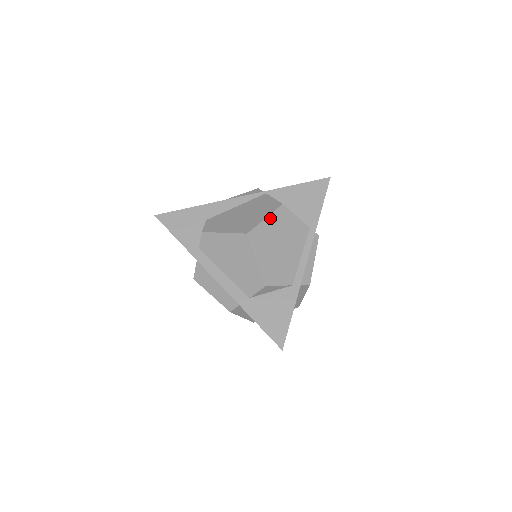
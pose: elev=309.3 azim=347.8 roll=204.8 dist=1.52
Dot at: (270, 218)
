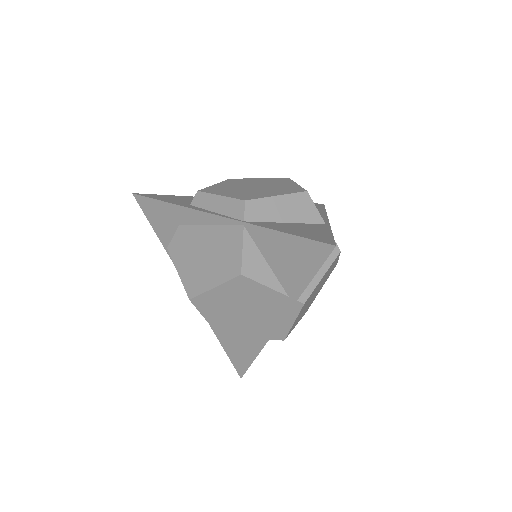
Dot at: (221, 287)
